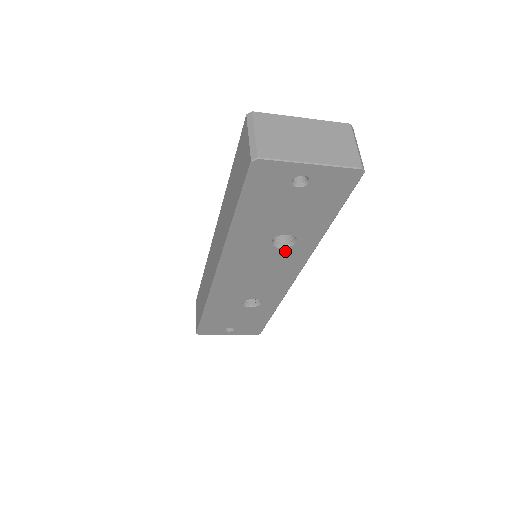
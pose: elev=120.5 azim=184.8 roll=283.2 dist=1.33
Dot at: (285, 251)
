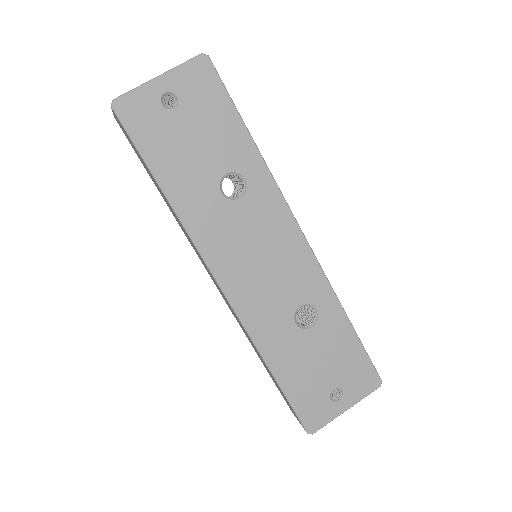
Dot at: (249, 200)
